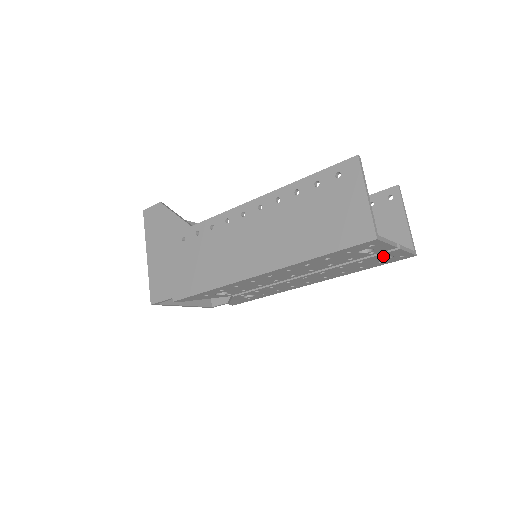
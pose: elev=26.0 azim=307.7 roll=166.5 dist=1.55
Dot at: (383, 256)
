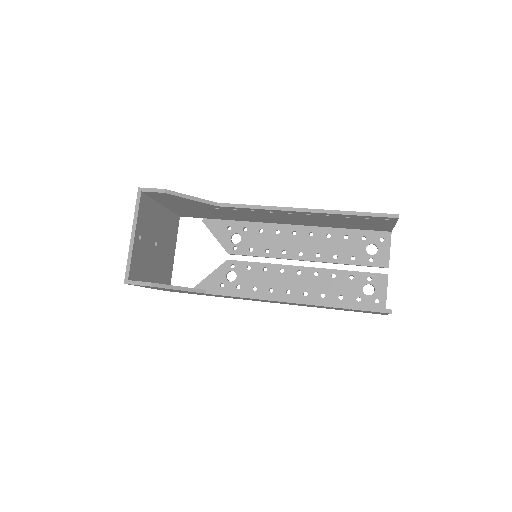
Dot at: (372, 258)
